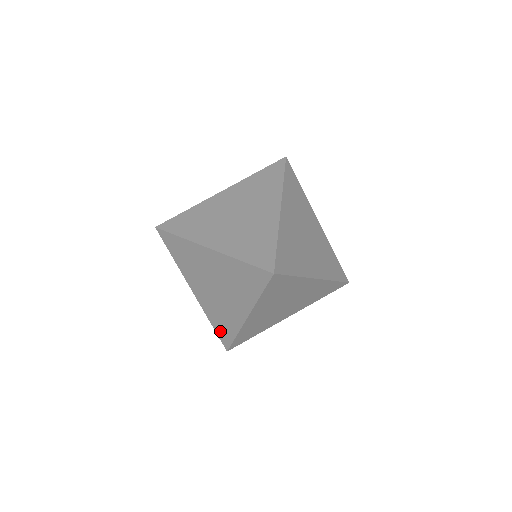
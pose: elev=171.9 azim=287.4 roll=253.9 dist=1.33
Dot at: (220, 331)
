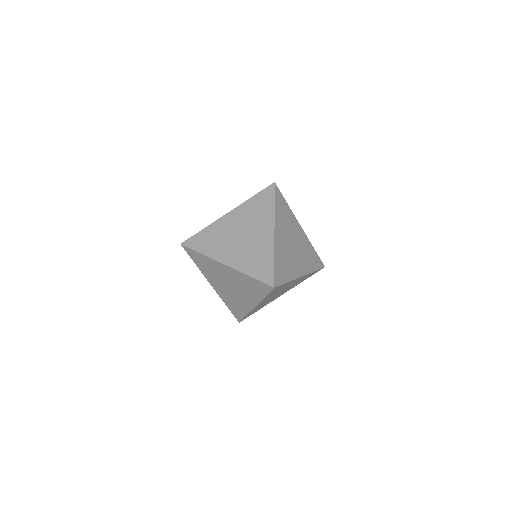
Dot at: (260, 273)
